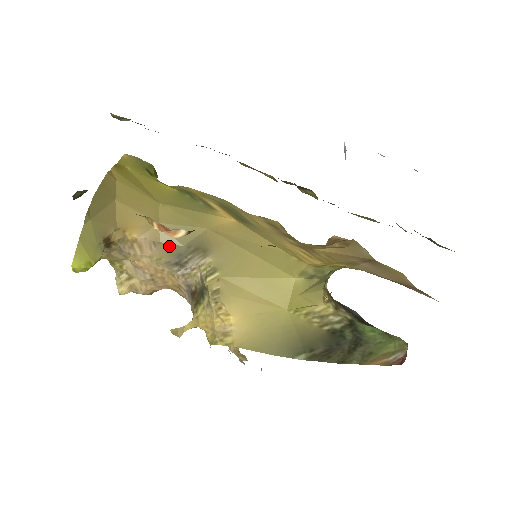
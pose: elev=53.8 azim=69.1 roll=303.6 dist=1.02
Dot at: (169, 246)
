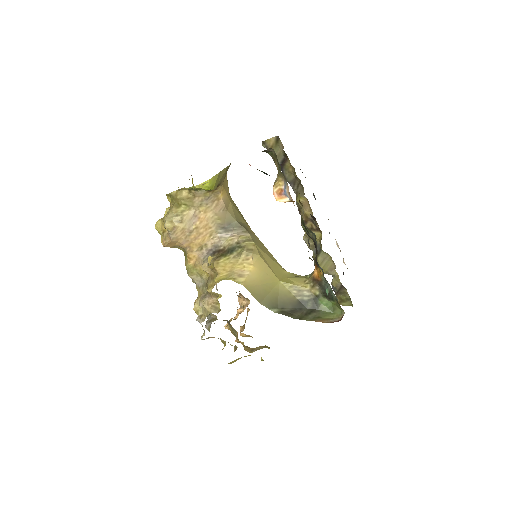
Dot at: (229, 216)
